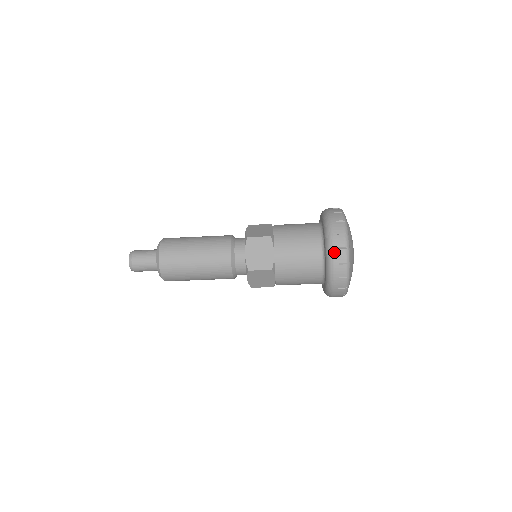
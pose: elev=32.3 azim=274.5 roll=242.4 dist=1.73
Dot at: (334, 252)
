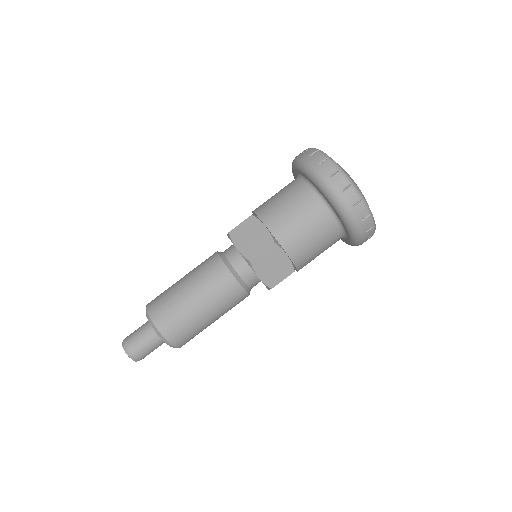
Dot at: occluded
